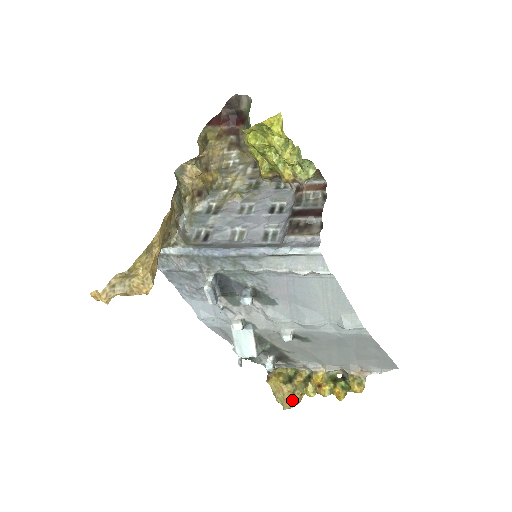
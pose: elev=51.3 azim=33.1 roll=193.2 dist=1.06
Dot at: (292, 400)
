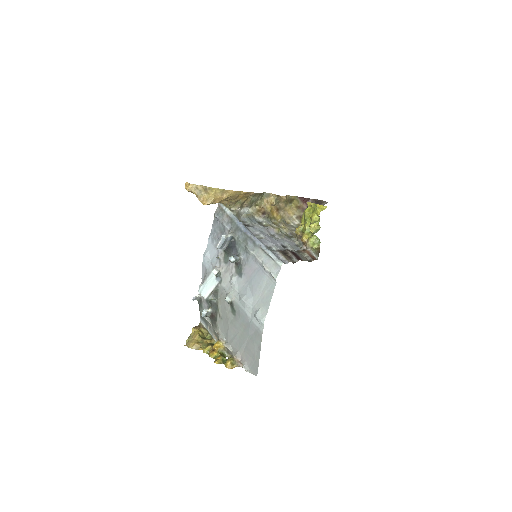
Dot at: (194, 344)
